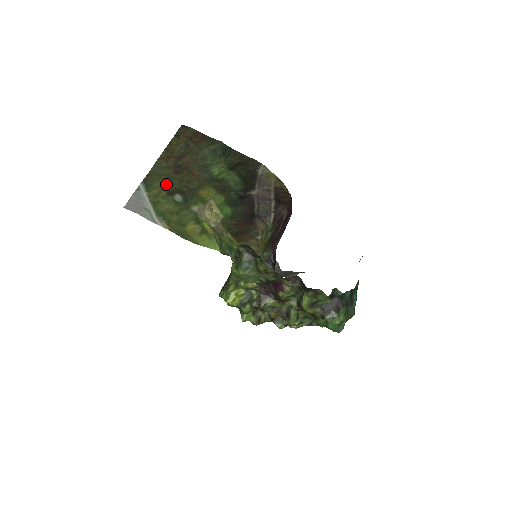
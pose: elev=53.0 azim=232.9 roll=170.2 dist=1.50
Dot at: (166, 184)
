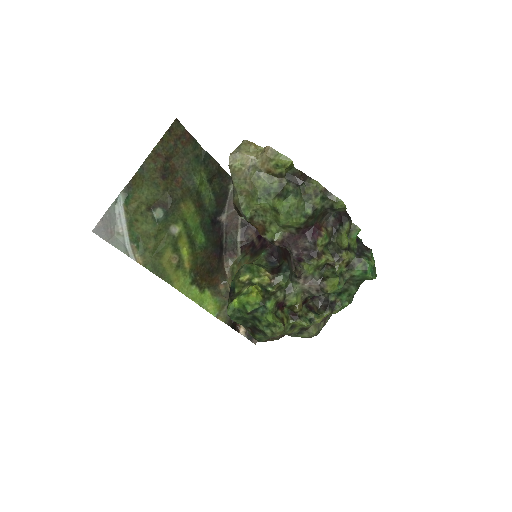
Dot at: (148, 194)
